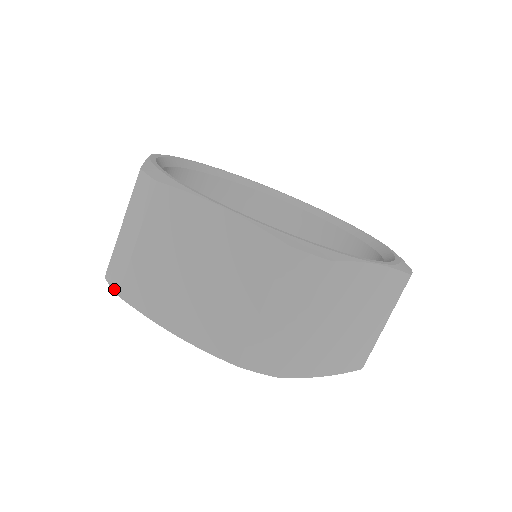
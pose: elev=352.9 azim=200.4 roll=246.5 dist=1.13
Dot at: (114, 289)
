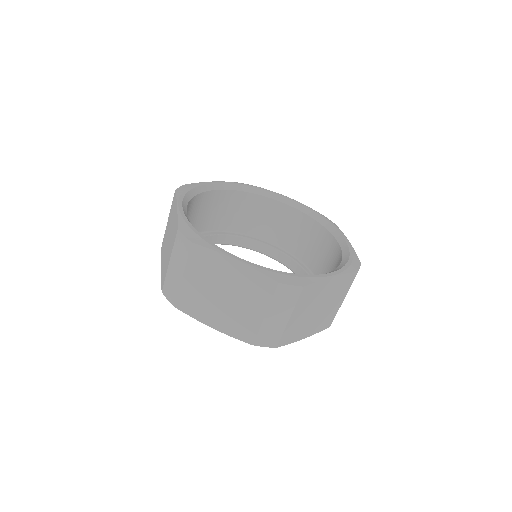
Dot at: occluded
